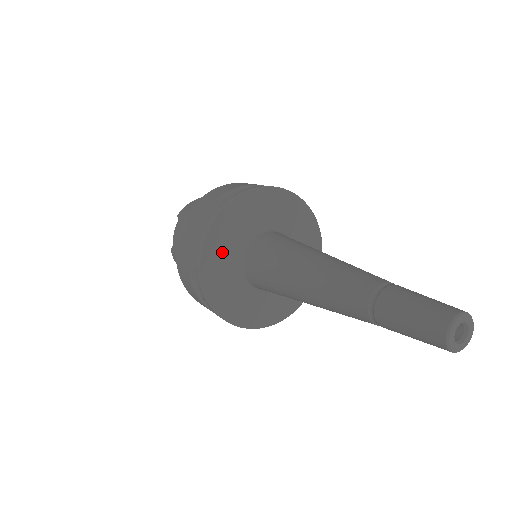
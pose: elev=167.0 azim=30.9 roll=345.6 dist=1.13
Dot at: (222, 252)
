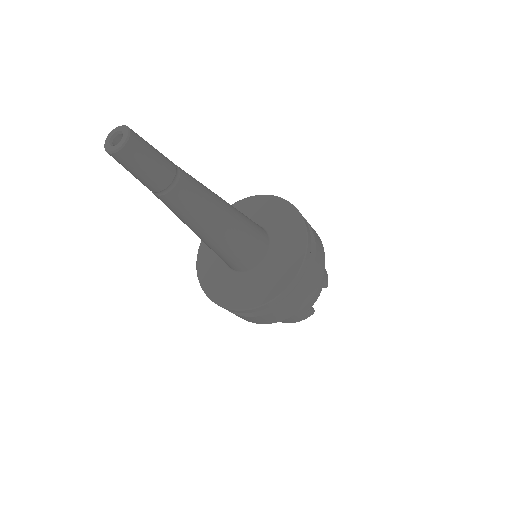
Dot at: occluded
